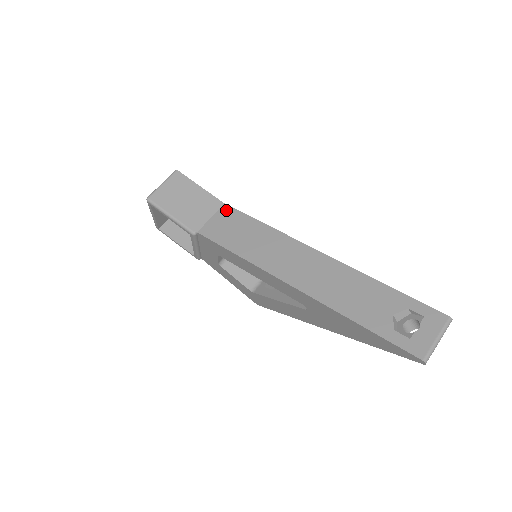
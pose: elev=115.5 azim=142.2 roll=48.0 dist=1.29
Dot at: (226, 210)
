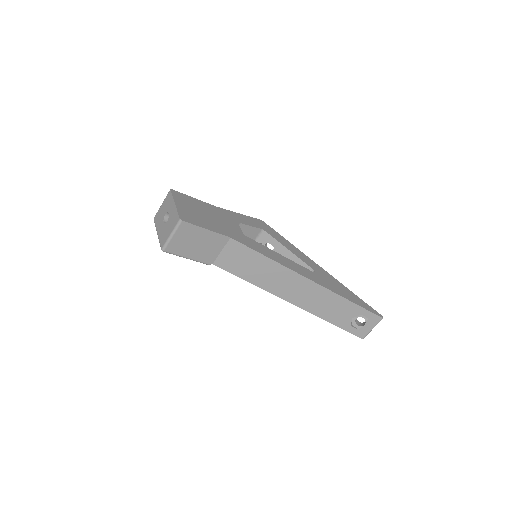
Dot at: (233, 245)
